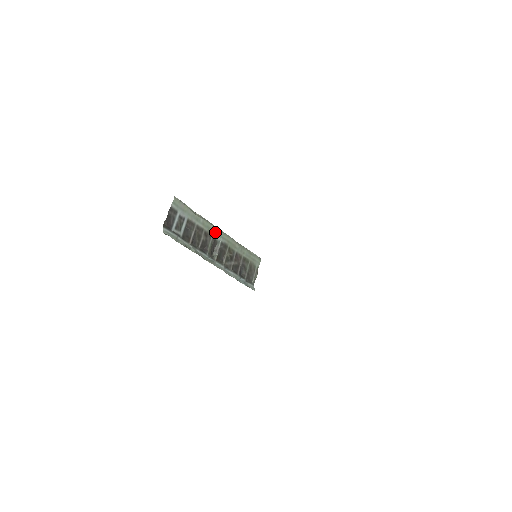
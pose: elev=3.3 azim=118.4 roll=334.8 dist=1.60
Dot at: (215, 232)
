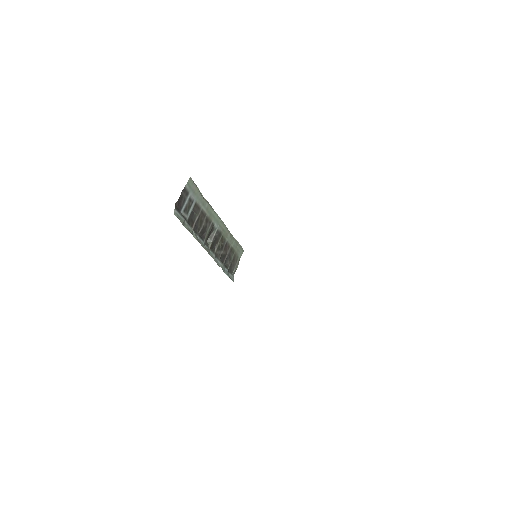
Dot at: (215, 219)
